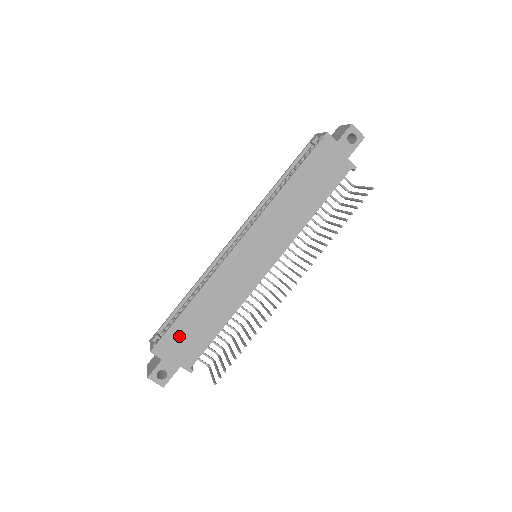
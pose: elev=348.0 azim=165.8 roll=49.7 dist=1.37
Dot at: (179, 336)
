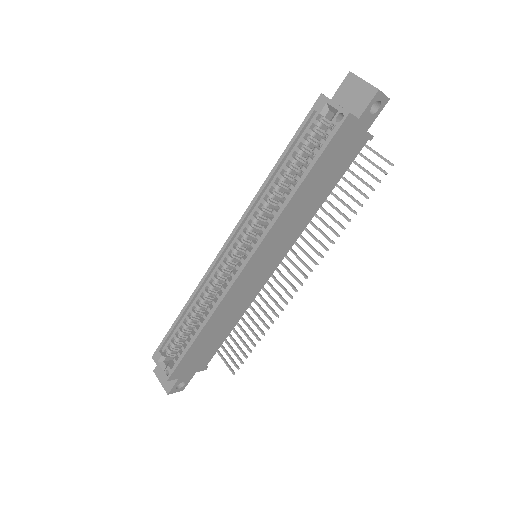
Dot at: (192, 358)
